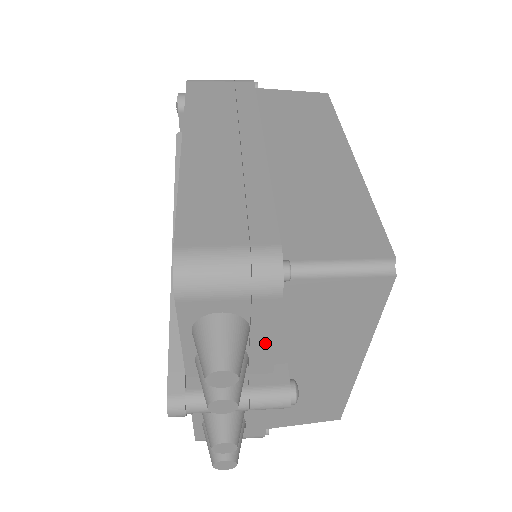
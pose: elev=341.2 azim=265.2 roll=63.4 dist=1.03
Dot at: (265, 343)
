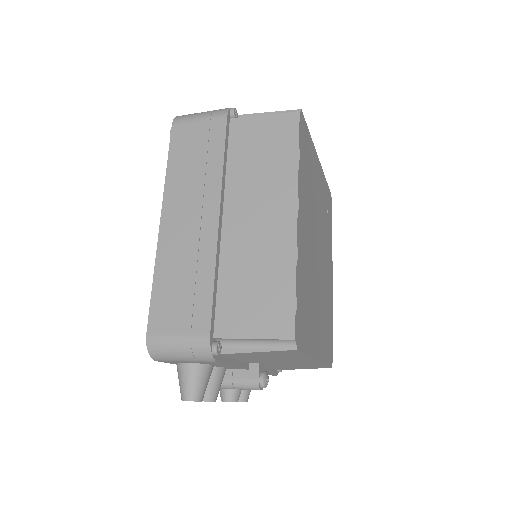
Dot at: (229, 366)
